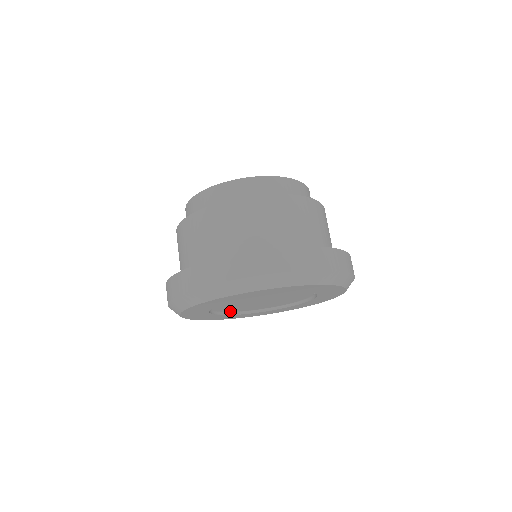
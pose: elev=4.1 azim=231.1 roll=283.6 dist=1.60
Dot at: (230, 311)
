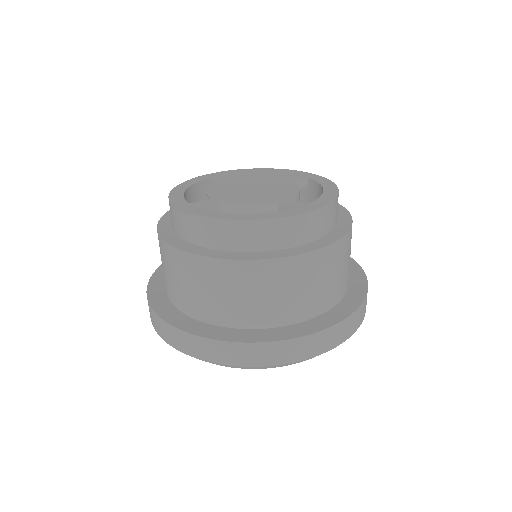
Dot at: occluded
